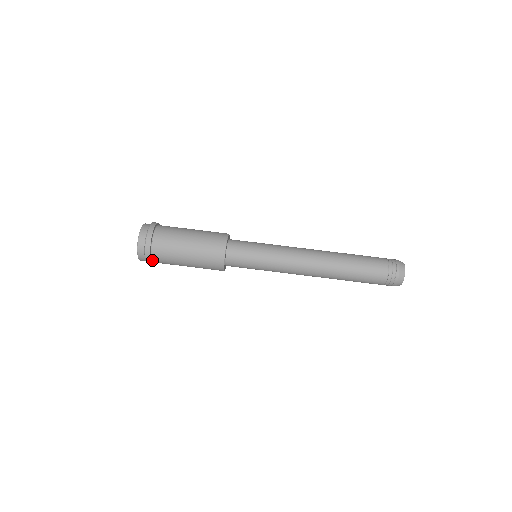
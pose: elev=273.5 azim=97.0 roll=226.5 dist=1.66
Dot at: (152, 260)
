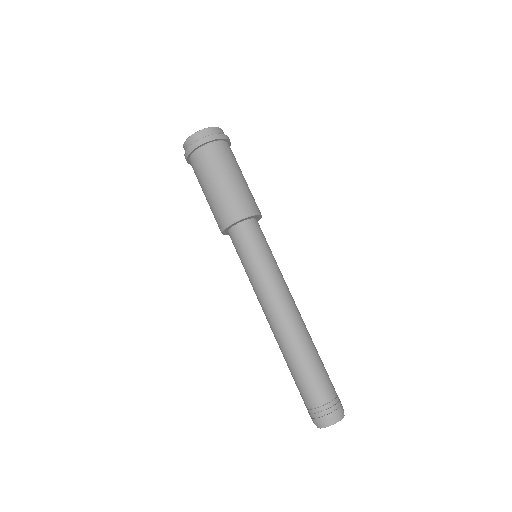
Dot at: occluded
